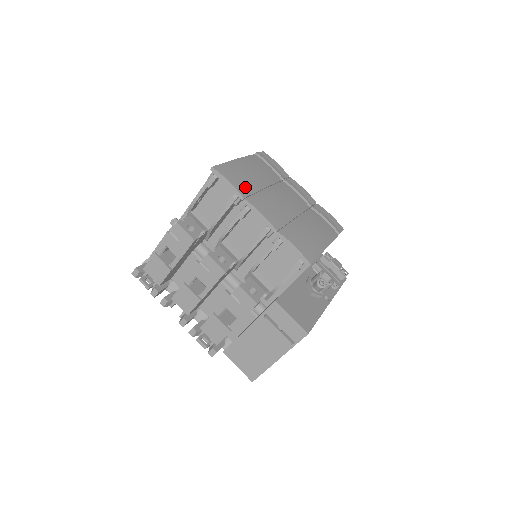
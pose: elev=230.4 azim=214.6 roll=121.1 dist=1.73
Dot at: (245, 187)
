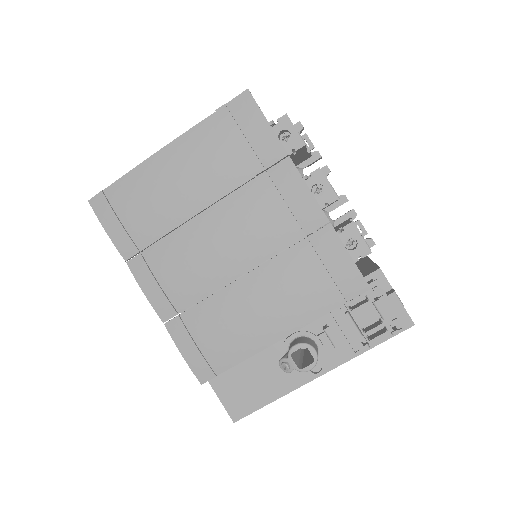
Dot at: (137, 234)
